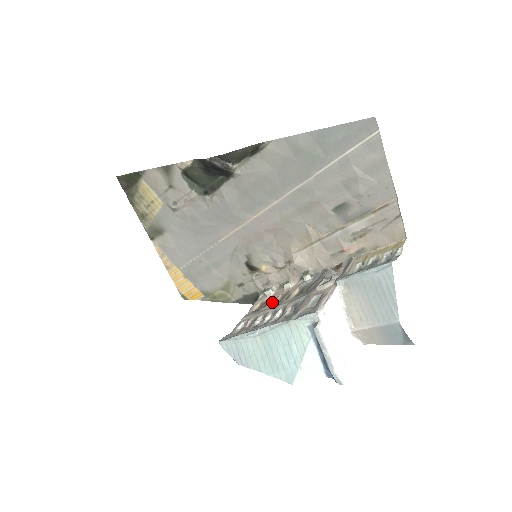
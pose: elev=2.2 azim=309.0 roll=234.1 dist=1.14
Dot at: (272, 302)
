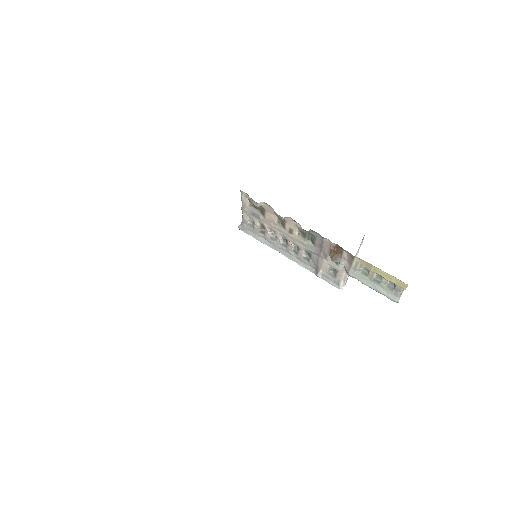
Dot at: (272, 221)
